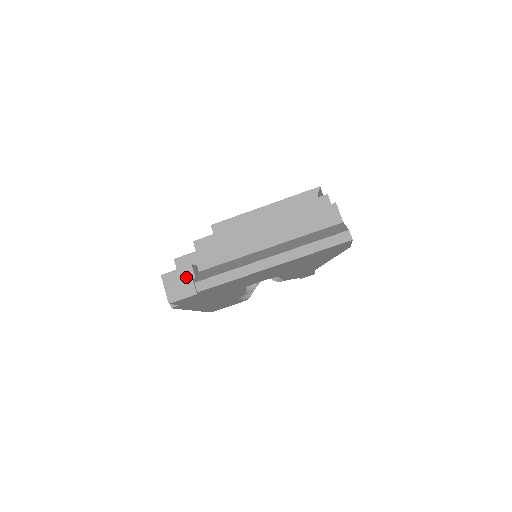
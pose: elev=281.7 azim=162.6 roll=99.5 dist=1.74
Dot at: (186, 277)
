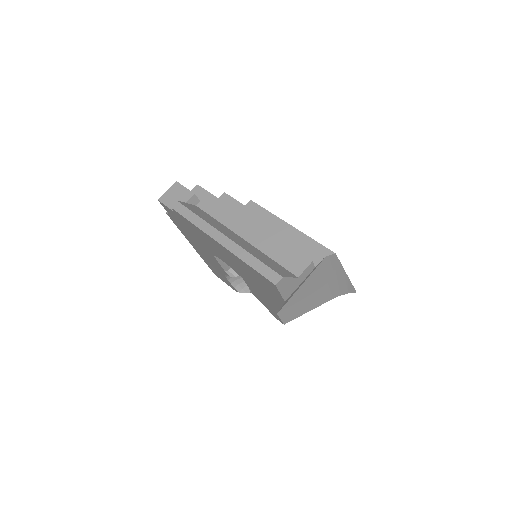
Dot at: (183, 197)
